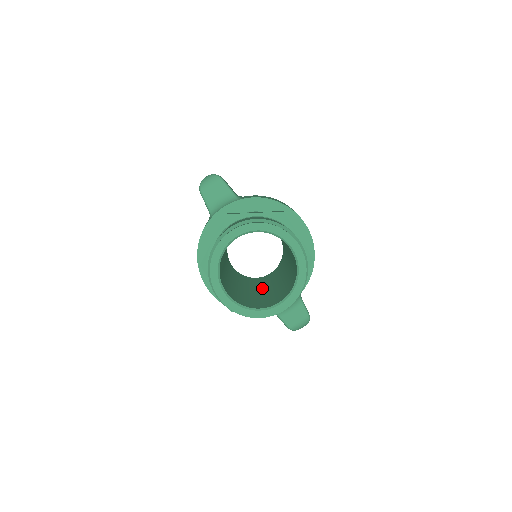
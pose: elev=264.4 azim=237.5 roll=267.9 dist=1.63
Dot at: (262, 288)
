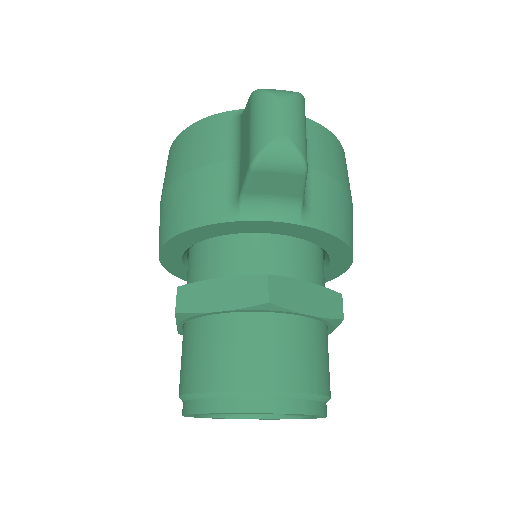
Dot at: occluded
